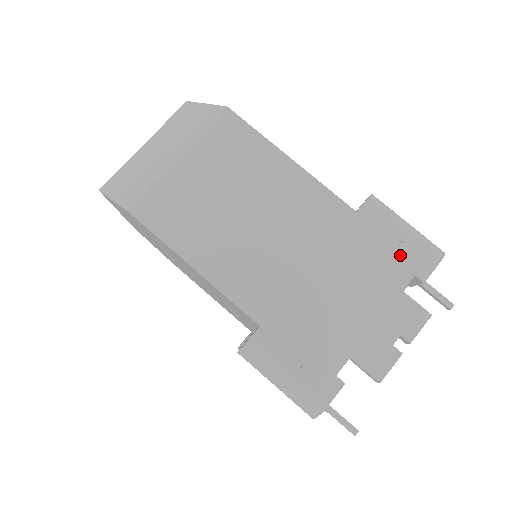
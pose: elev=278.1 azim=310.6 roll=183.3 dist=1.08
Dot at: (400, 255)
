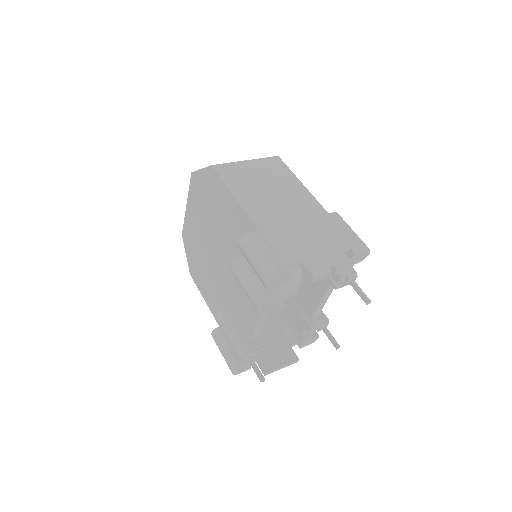
Dot at: (345, 236)
